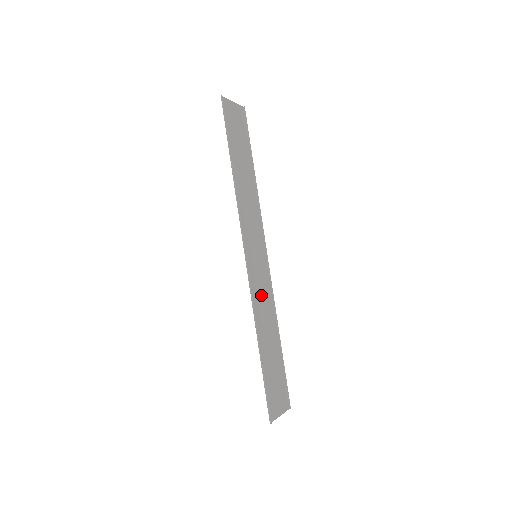
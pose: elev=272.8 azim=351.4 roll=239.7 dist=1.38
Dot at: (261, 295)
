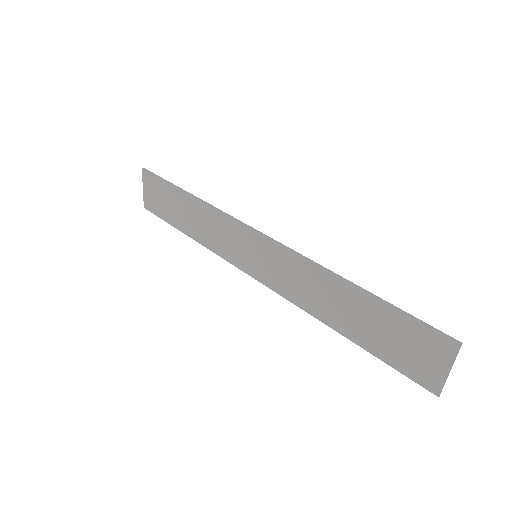
Dot at: (293, 277)
